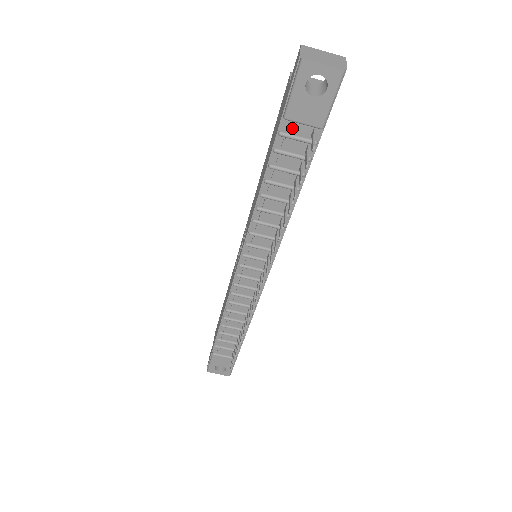
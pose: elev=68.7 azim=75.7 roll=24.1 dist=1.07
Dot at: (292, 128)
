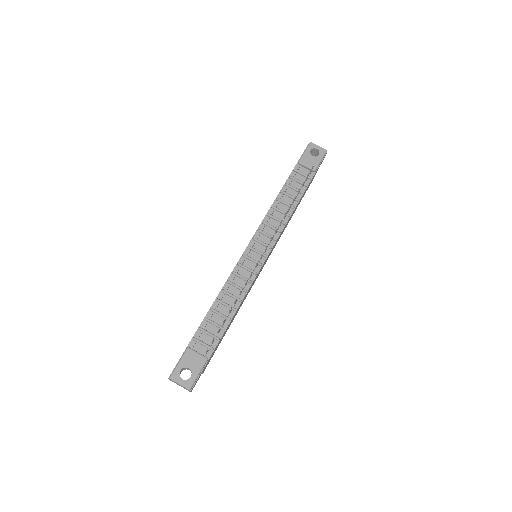
Dot at: (300, 170)
